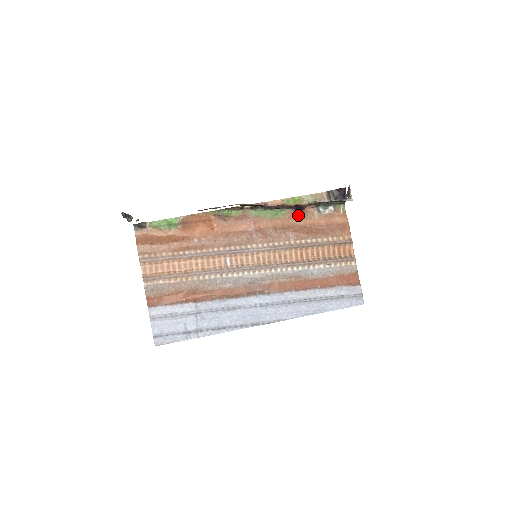
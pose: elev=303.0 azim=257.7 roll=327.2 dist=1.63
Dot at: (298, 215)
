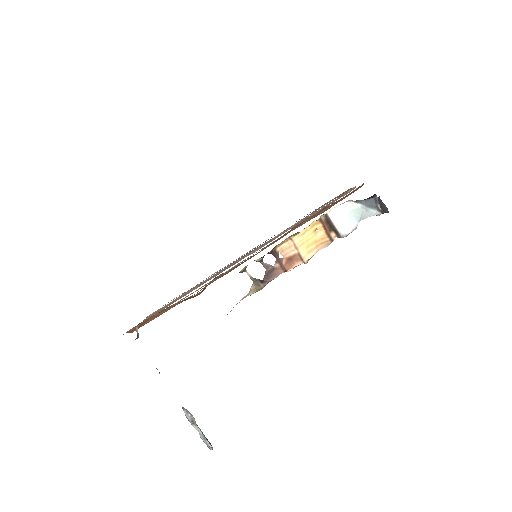
Dot at: occluded
